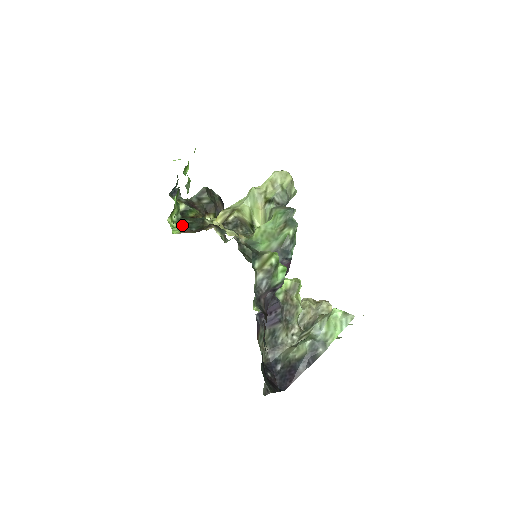
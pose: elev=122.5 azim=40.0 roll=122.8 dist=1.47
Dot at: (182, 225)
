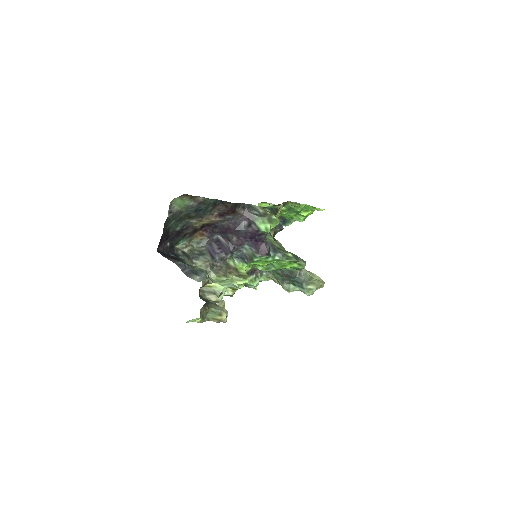
Dot at: occluded
